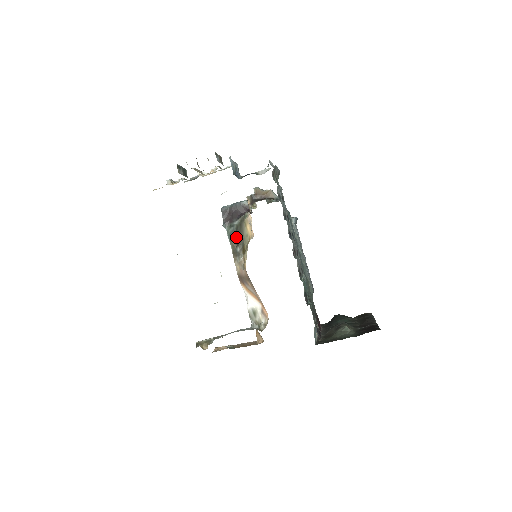
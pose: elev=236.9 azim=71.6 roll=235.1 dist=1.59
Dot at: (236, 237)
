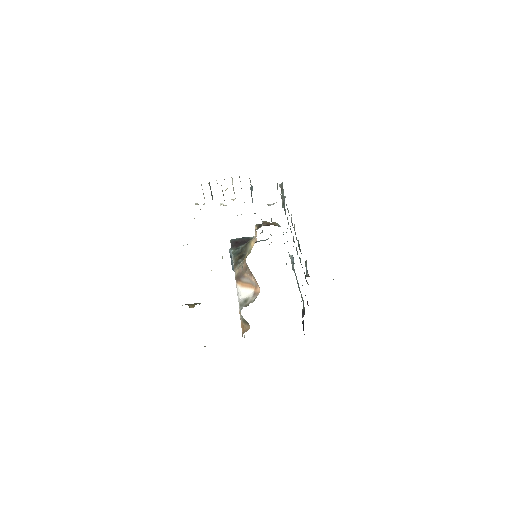
Dot at: (240, 254)
